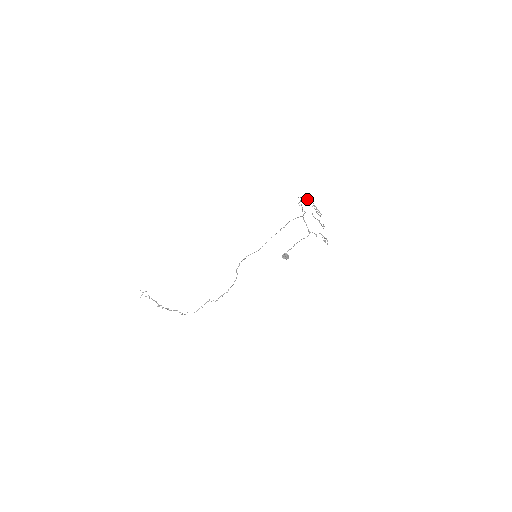
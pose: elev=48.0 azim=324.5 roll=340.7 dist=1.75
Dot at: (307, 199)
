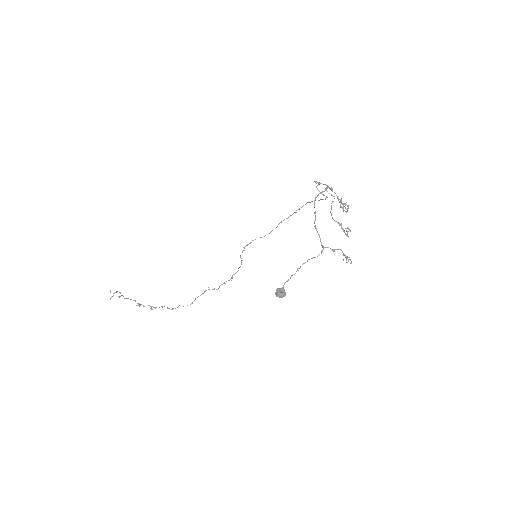
Dot at: (325, 190)
